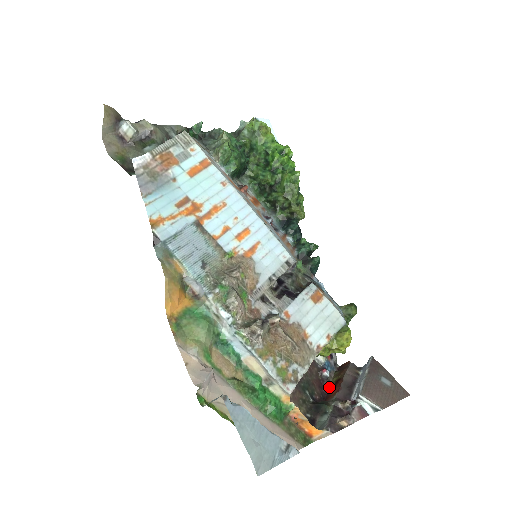
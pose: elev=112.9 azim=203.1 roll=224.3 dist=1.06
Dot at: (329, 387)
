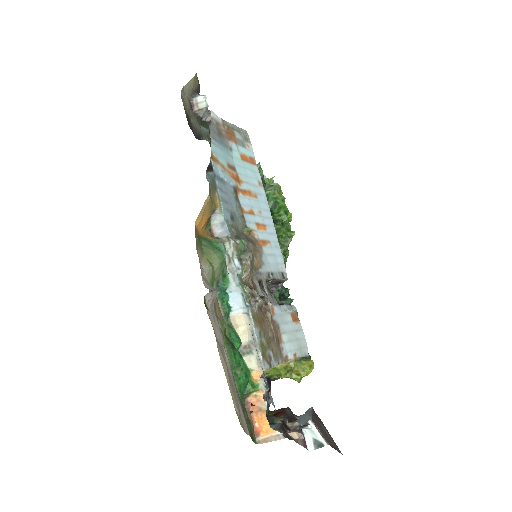
Dot at: occluded
